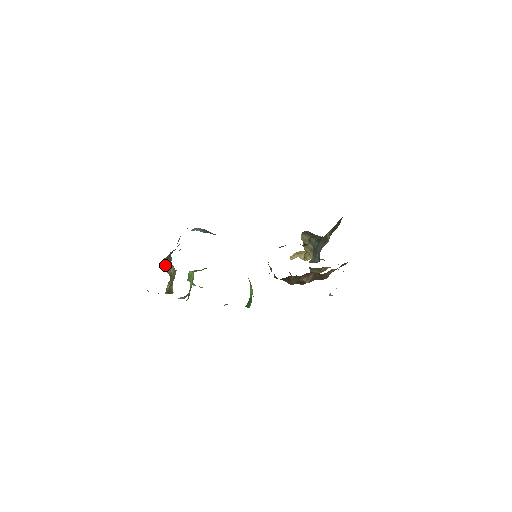
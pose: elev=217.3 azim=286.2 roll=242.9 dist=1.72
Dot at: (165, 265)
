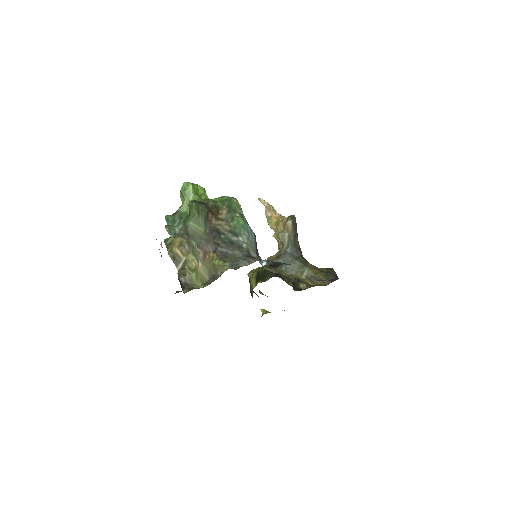
Dot at: (191, 221)
